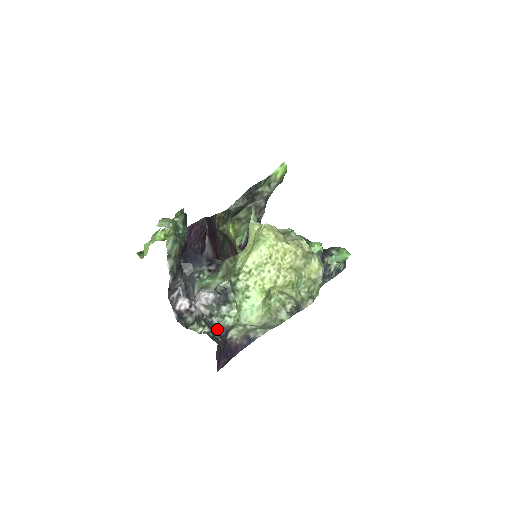
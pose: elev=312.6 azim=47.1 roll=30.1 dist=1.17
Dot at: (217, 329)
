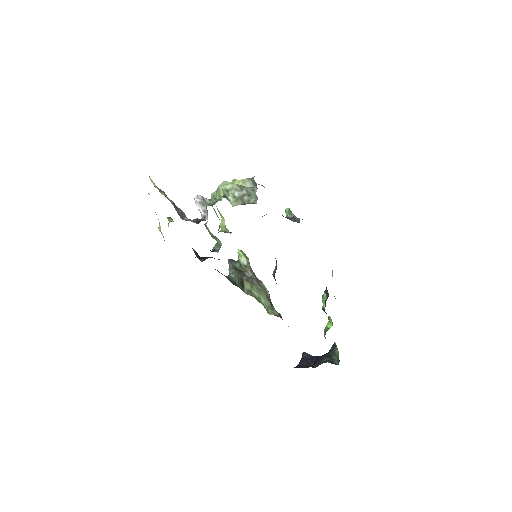
Dot at: occluded
